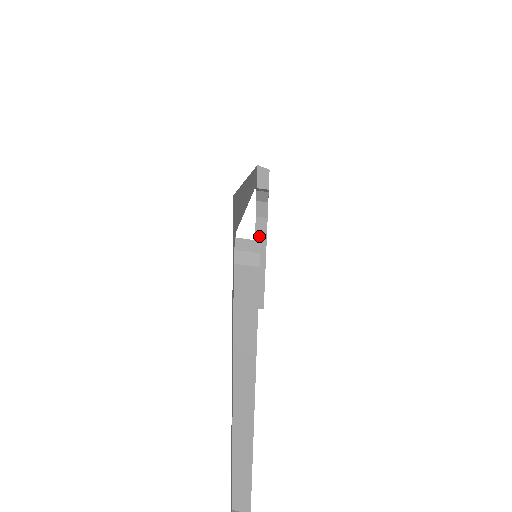
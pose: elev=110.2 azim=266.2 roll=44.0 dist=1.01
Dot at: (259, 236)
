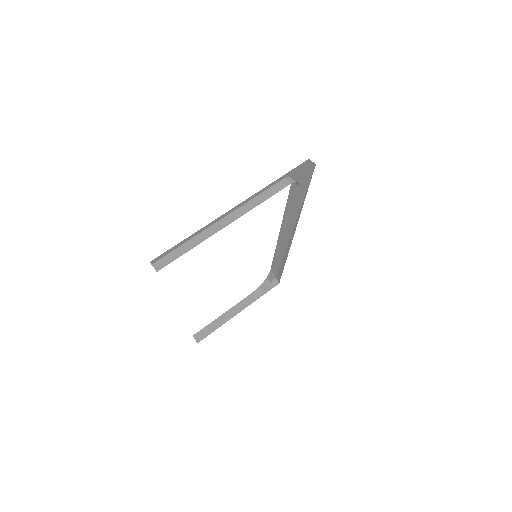
Dot at: (241, 303)
